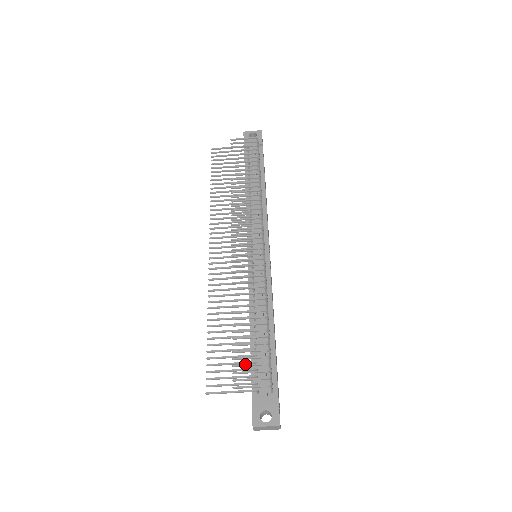
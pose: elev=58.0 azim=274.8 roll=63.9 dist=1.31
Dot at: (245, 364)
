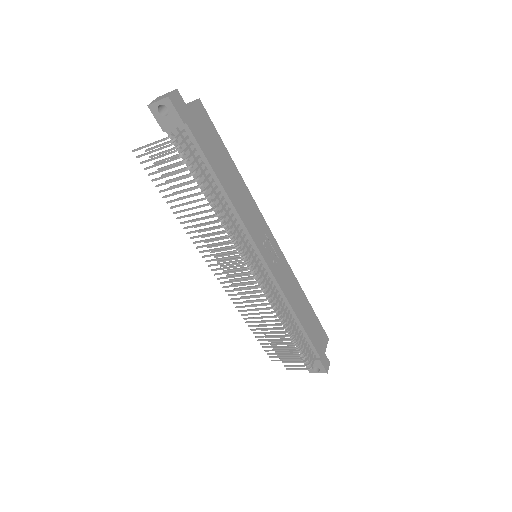
Dot at: (287, 359)
